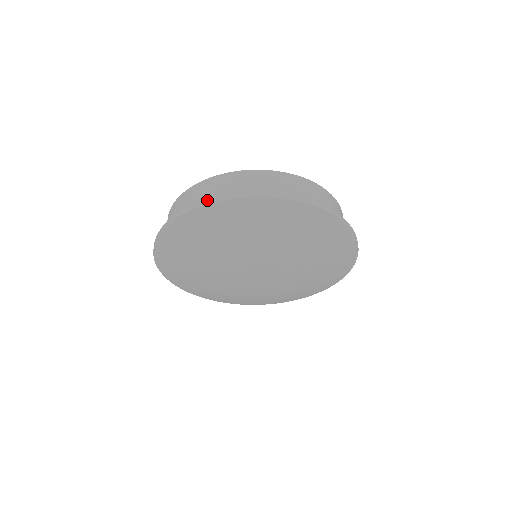
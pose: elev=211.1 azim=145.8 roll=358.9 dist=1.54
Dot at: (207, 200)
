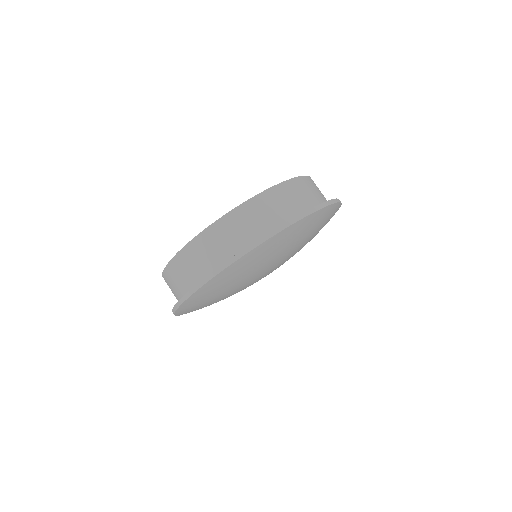
Dot at: (262, 237)
